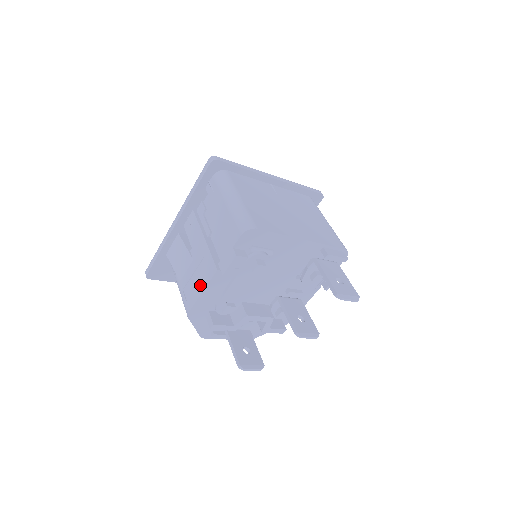
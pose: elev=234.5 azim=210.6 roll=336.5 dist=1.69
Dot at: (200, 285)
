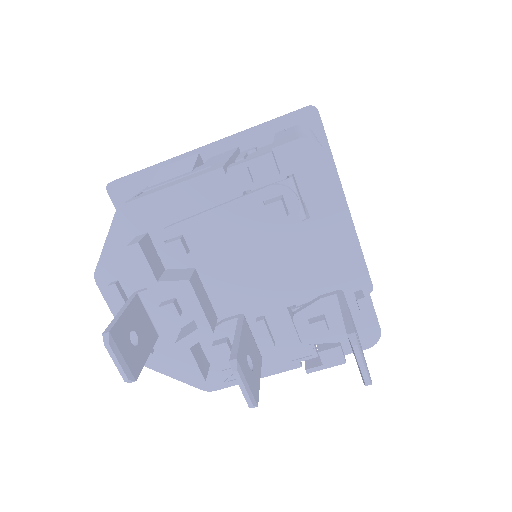
Dot at: (177, 181)
